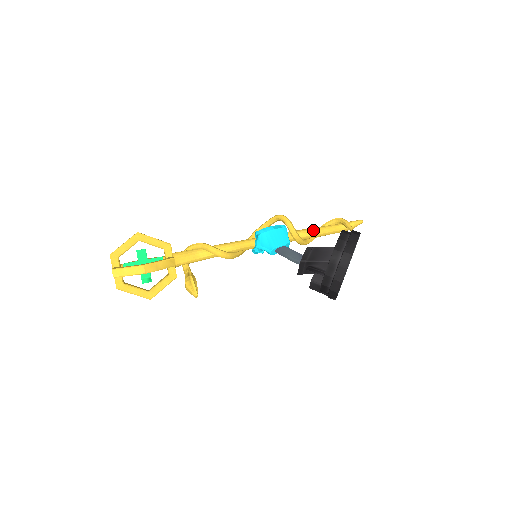
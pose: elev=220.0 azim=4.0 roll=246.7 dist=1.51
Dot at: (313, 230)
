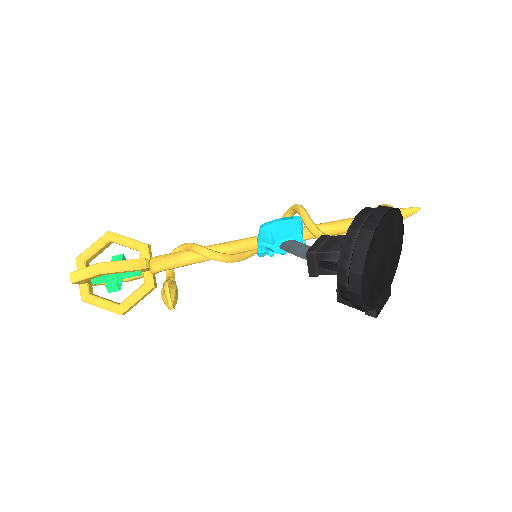
Dot at: (341, 221)
